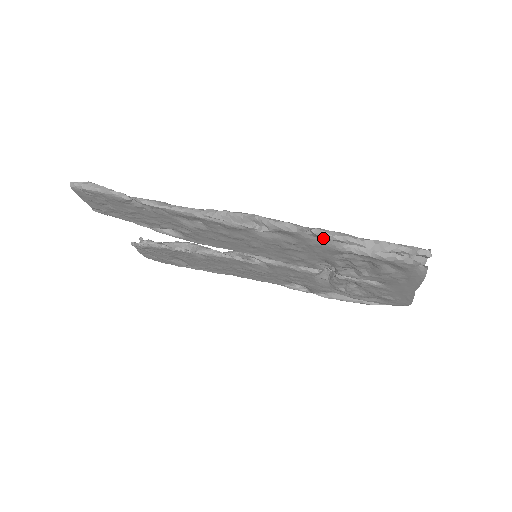
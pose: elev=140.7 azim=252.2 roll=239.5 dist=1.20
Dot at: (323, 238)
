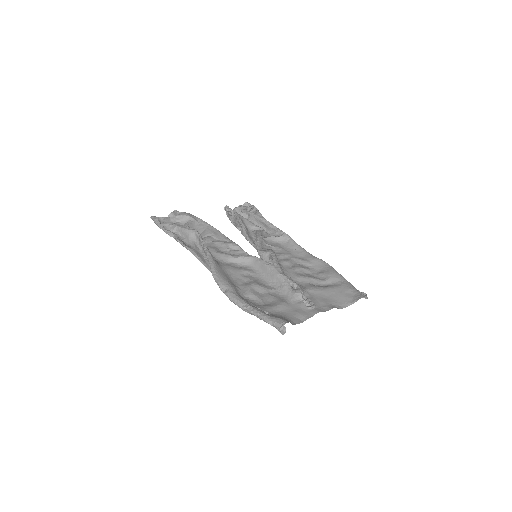
Dot at: occluded
